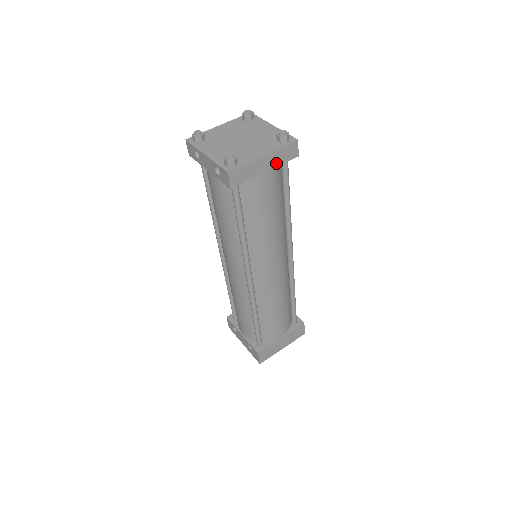
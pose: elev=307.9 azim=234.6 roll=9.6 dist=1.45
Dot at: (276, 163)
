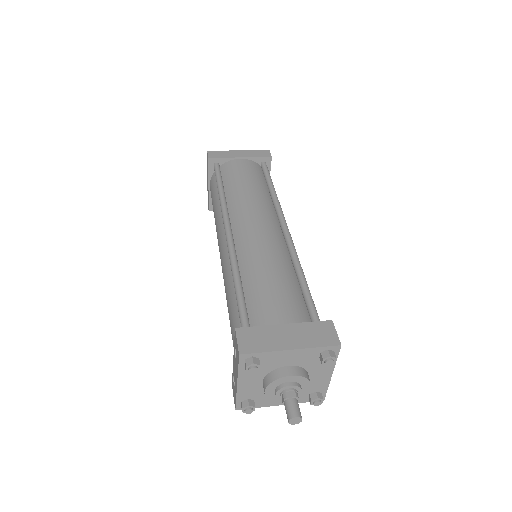
Dot at: (250, 156)
